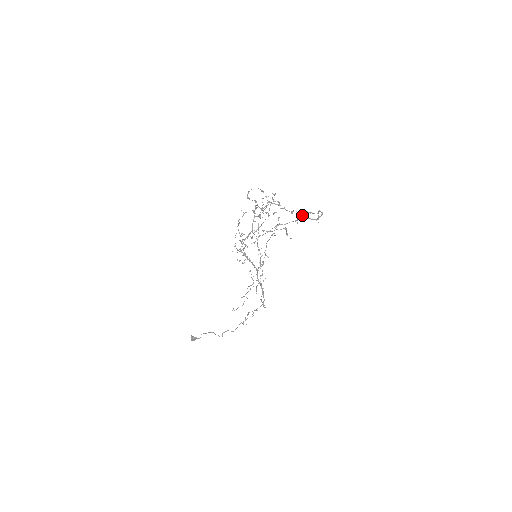
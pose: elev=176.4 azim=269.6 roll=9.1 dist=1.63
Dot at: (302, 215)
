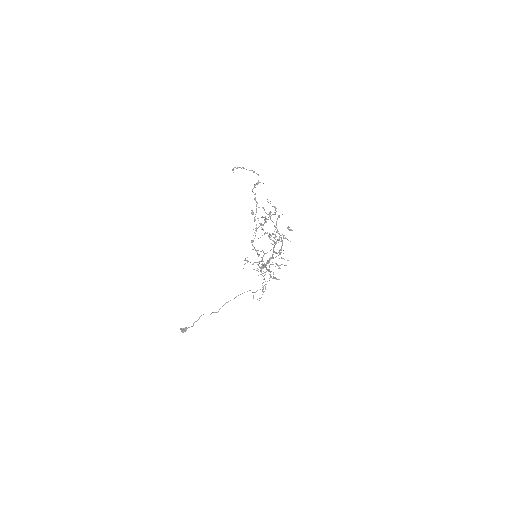
Dot at: occluded
